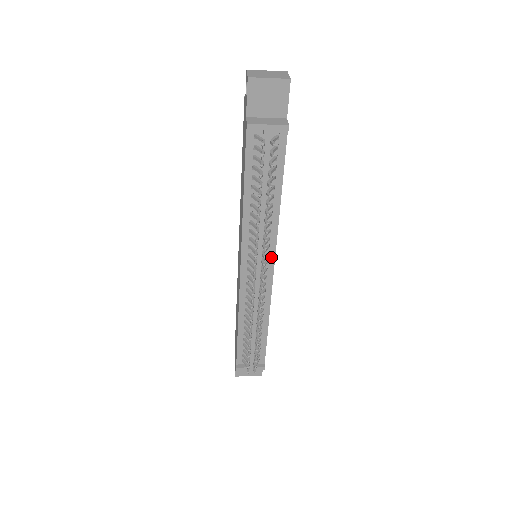
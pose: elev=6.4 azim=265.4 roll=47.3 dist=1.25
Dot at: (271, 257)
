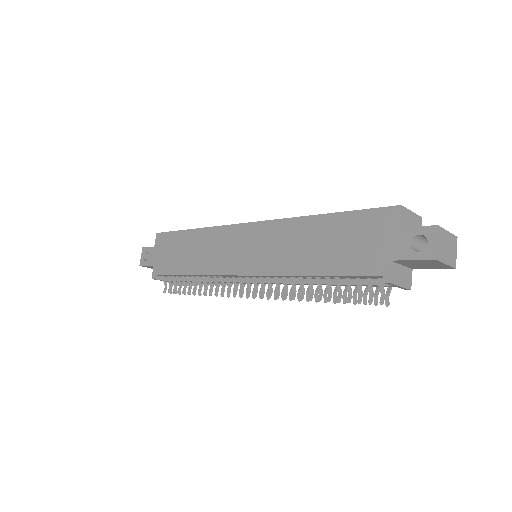
Dot at: occluded
